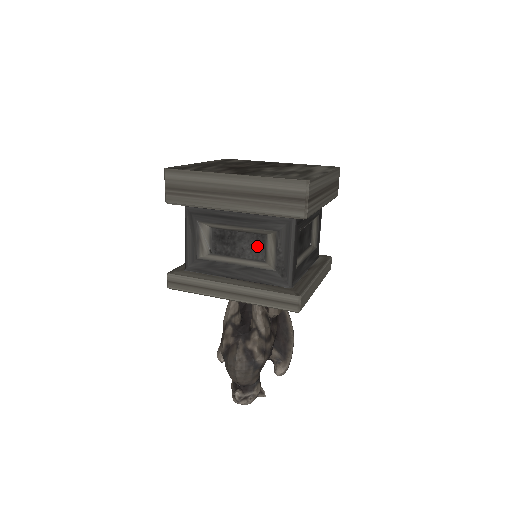
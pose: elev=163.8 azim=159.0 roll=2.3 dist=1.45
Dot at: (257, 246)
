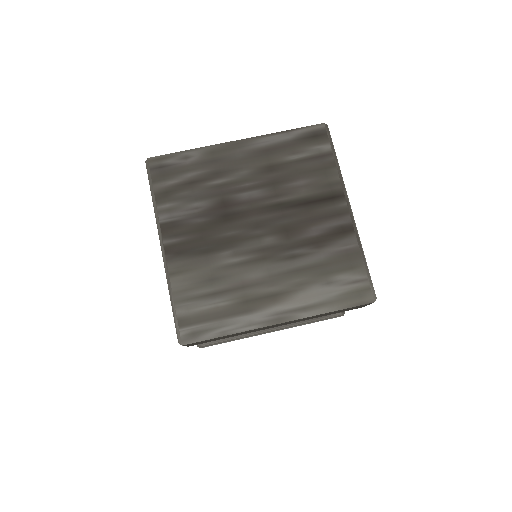
Dot at: occluded
